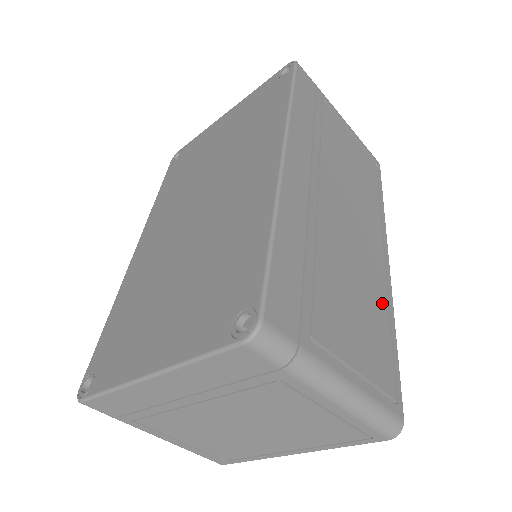
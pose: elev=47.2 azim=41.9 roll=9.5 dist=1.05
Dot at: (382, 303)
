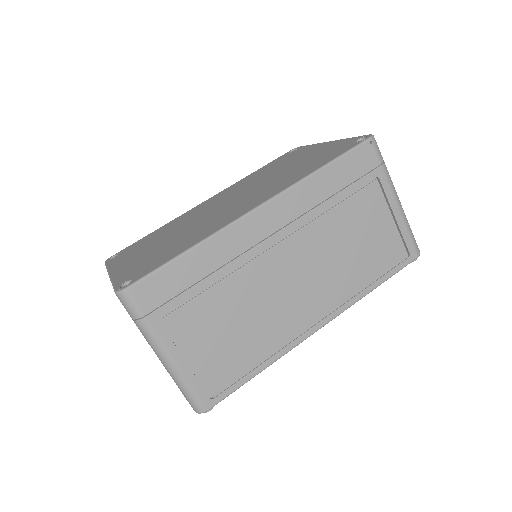
Dot at: (271, 344)
